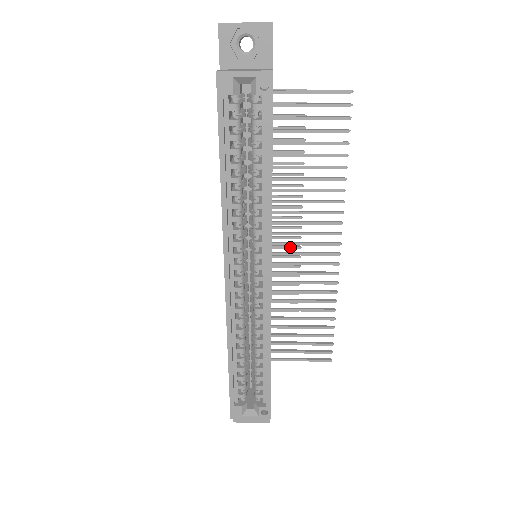
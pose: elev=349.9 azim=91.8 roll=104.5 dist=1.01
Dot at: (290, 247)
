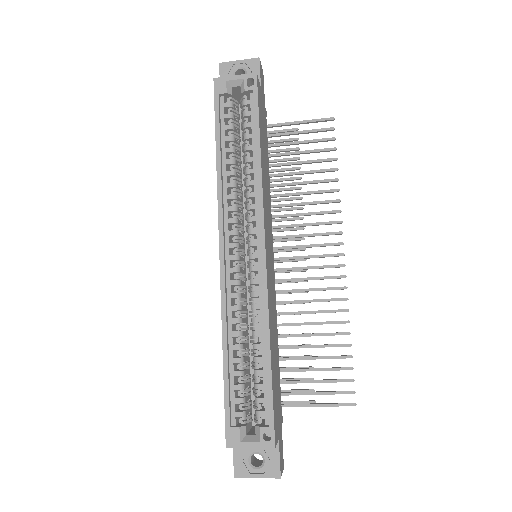
Dot at: (296, 270)
